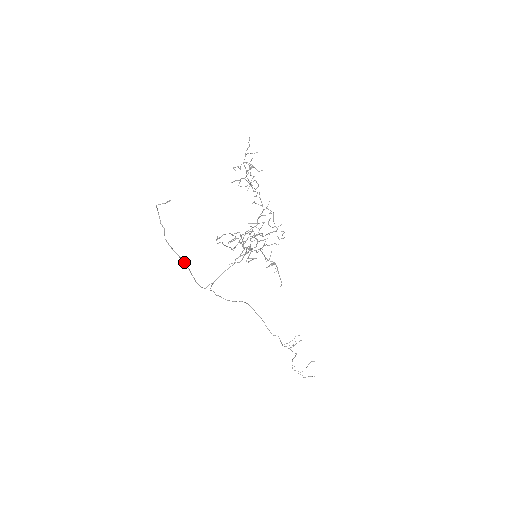
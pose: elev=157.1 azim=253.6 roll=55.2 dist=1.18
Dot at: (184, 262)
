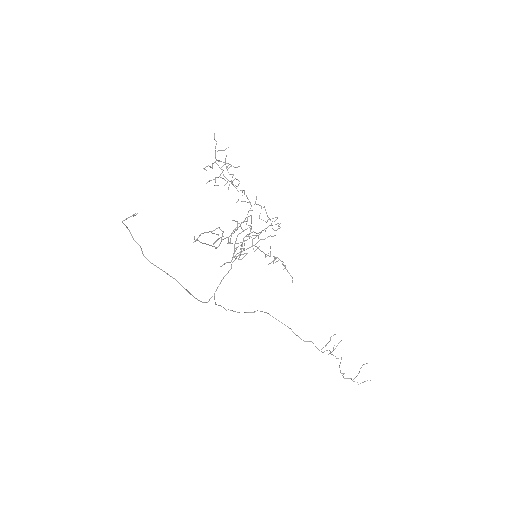
Dot at: (172, 277)
